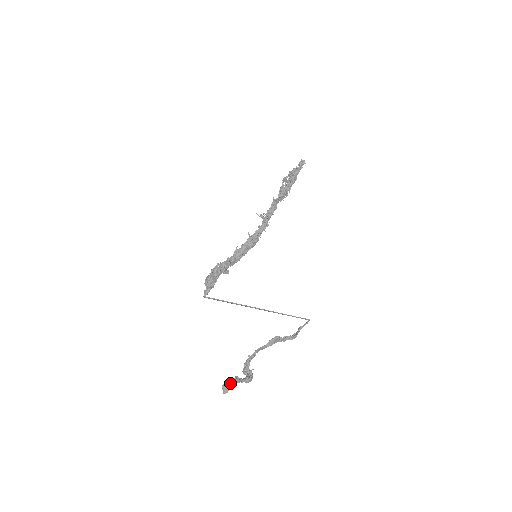
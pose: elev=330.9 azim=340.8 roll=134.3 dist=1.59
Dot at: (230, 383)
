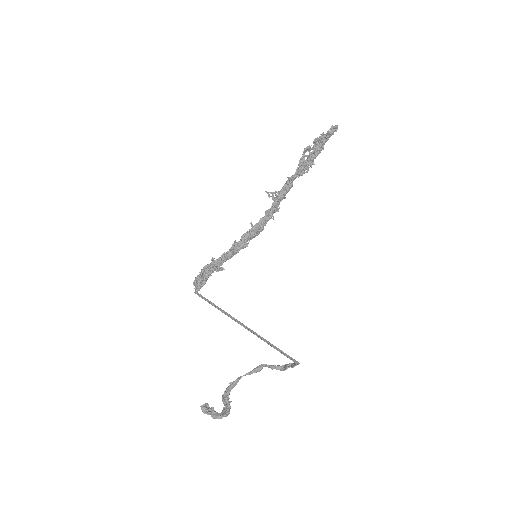
Dot at: (206, 412)
